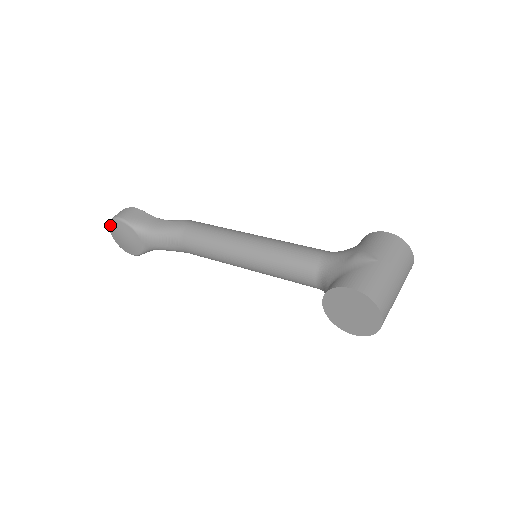
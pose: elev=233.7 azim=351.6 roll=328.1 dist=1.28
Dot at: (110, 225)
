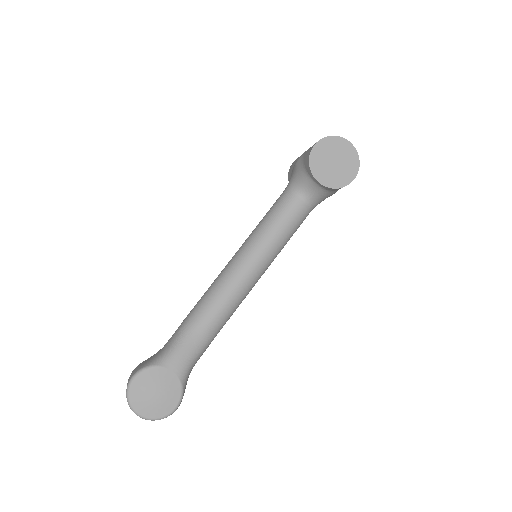
Dot at: (130, 401)
